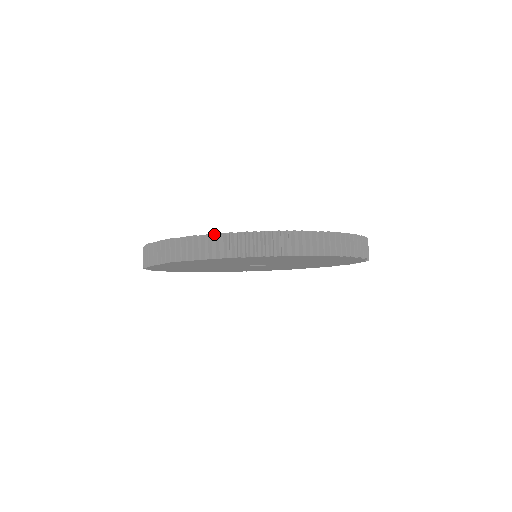
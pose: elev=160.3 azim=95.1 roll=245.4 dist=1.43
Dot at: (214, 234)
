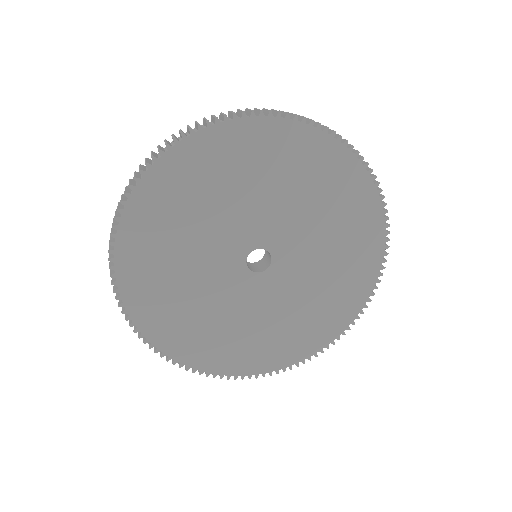
Dot at: (211, 115)
